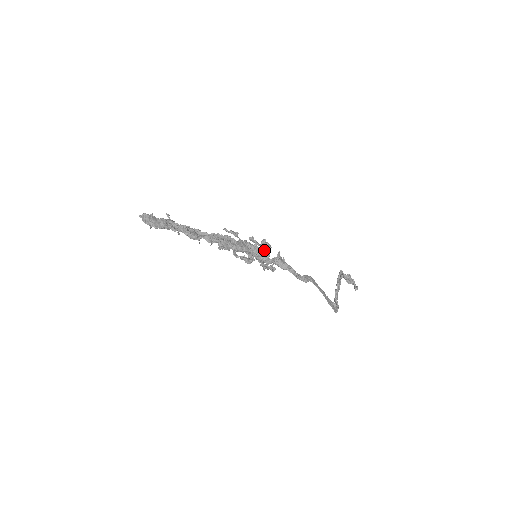
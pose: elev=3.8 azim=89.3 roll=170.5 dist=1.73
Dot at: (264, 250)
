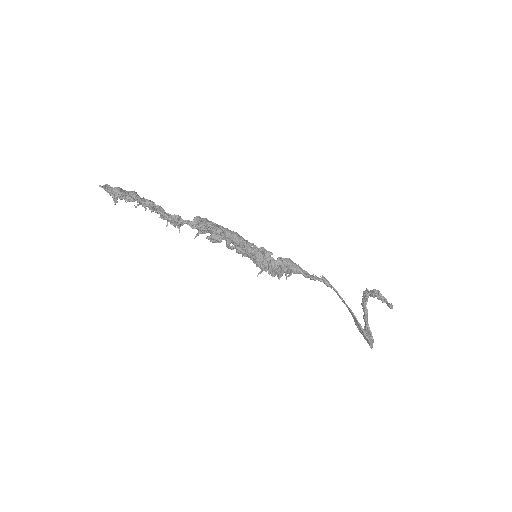
Dot at: occluded
